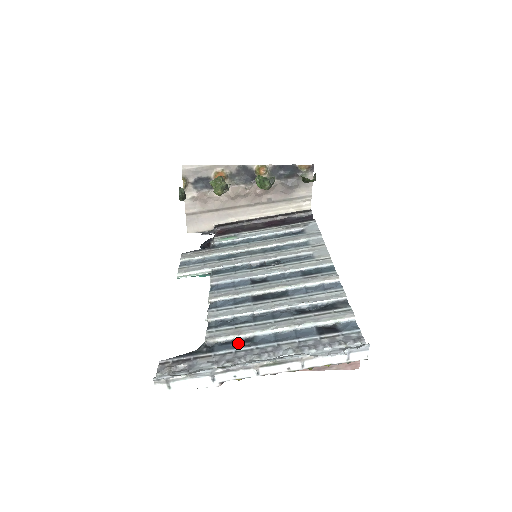
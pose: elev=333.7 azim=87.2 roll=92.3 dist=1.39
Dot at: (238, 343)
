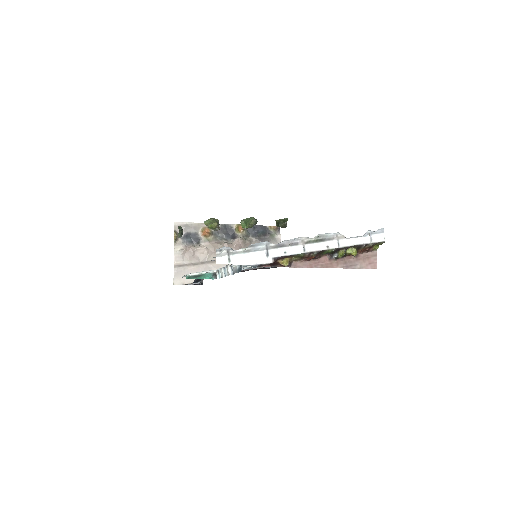
Dot at: occluded
